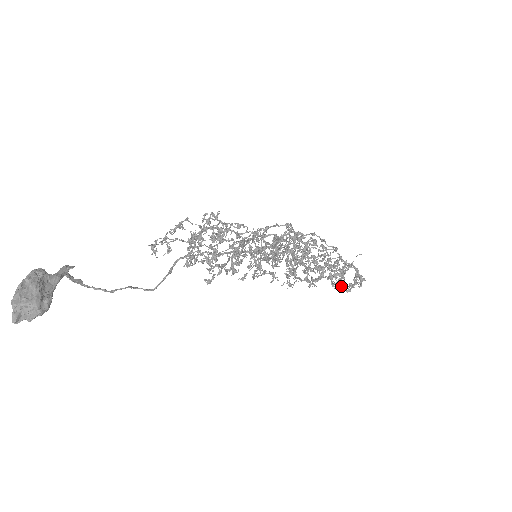
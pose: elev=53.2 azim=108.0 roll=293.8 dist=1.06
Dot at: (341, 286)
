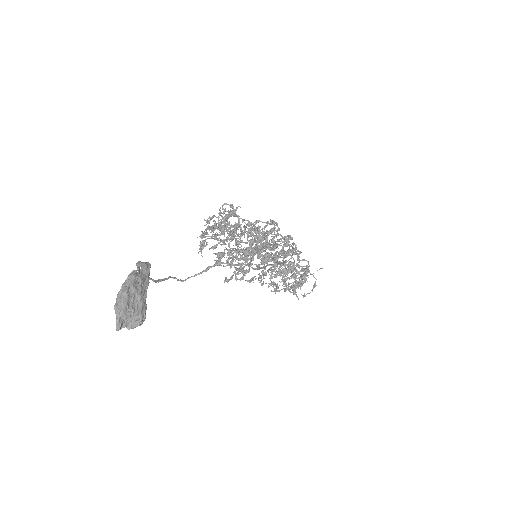
Dot at: occluded
